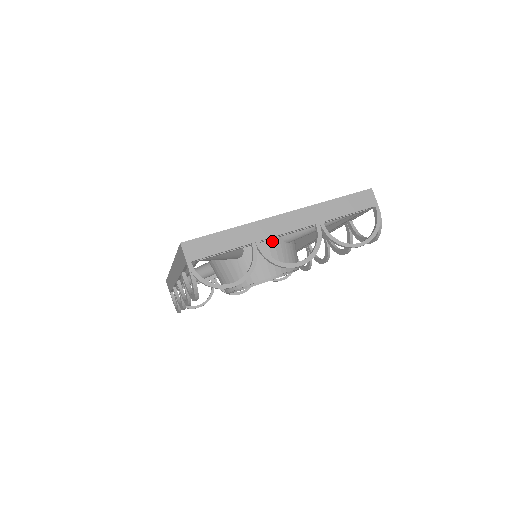
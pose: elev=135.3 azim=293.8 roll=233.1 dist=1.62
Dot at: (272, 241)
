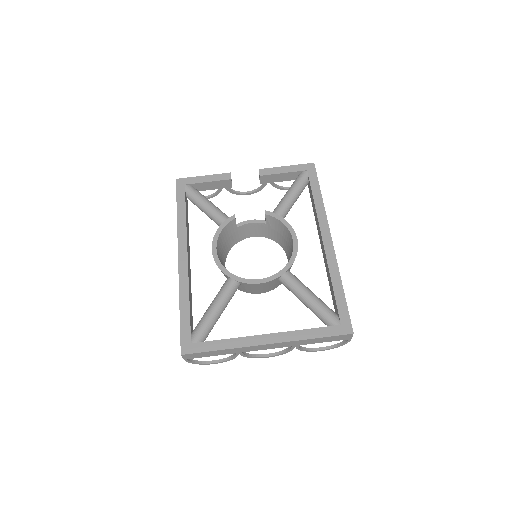
Dot at: (267, 284)
